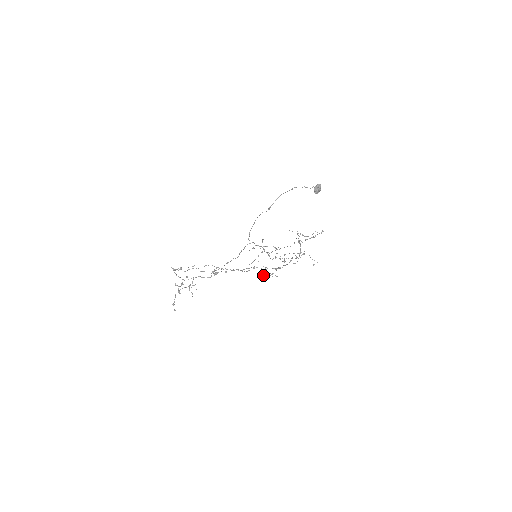
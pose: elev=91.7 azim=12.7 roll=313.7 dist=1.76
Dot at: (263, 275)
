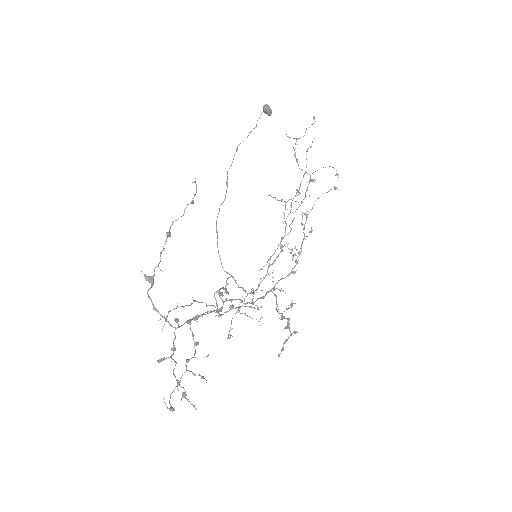
Dot at: (281, 315)
